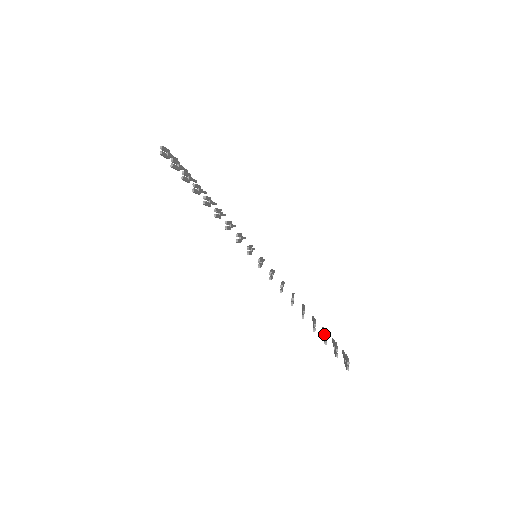
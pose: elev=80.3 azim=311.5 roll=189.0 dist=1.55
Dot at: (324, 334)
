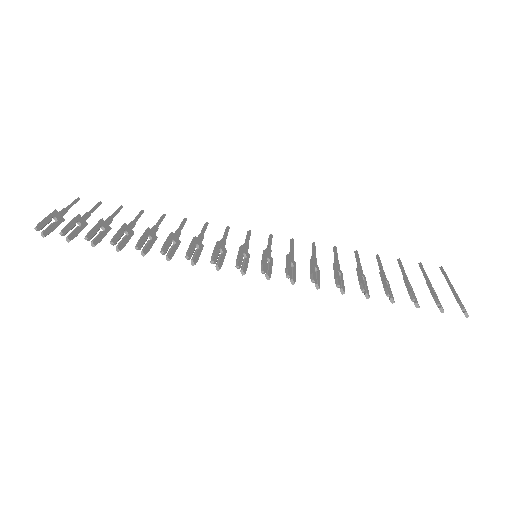
Dot at: occluded
